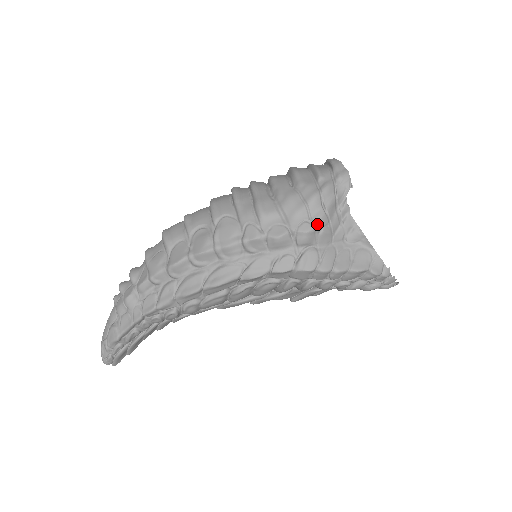
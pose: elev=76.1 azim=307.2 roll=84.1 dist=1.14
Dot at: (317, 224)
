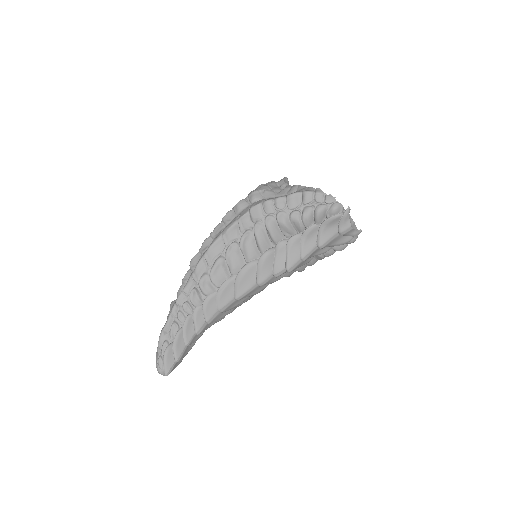
Dot at: (260, 189)
